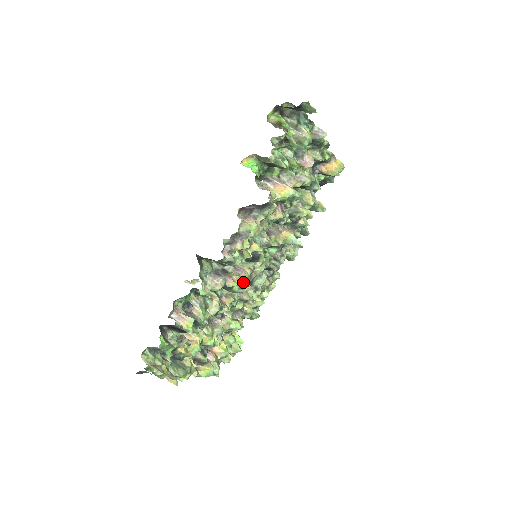
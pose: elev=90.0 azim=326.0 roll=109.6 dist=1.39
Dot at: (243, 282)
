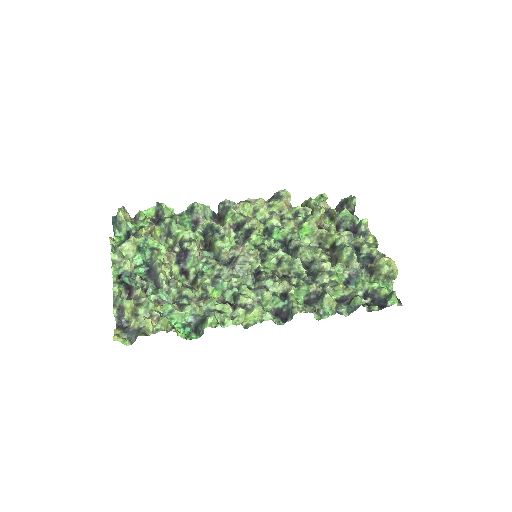
Dot at: (226, 233)
